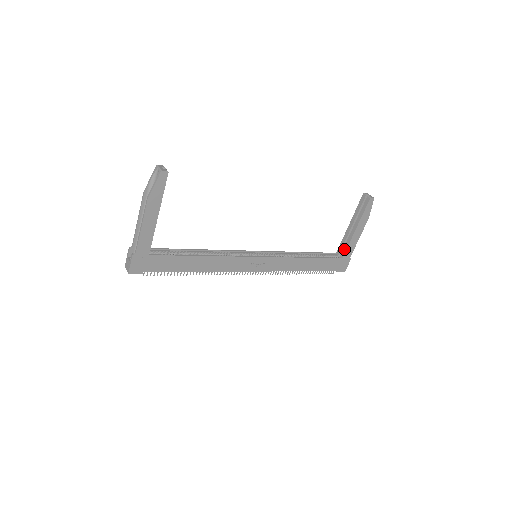
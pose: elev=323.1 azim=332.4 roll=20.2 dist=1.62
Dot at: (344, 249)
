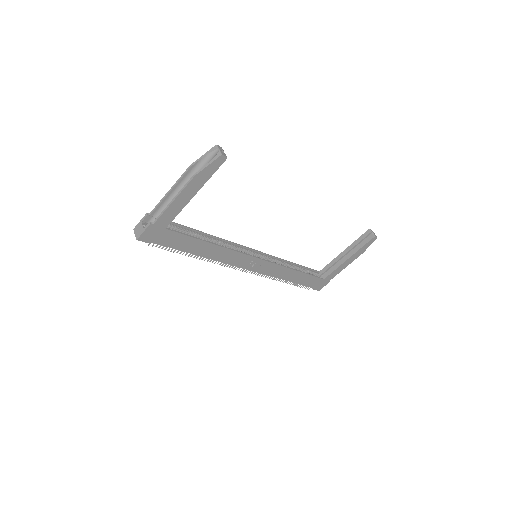
Dot at: (329, 272)
